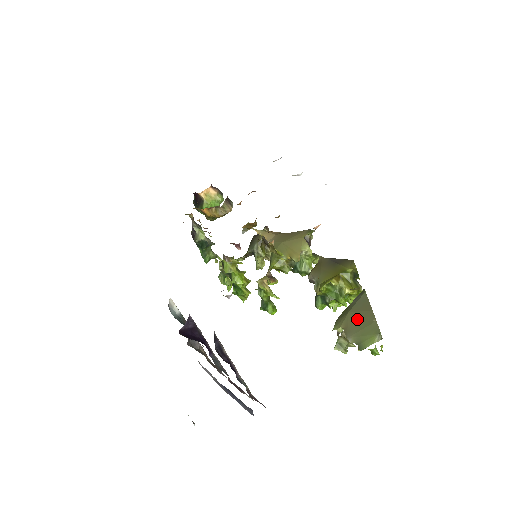
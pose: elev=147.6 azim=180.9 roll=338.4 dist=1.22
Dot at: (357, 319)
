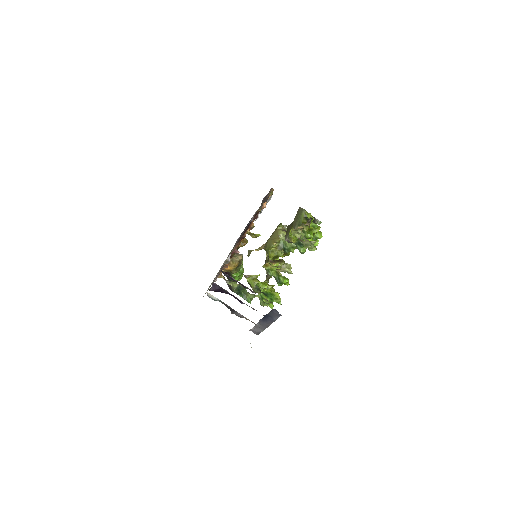
Dot at: (296, 218)
